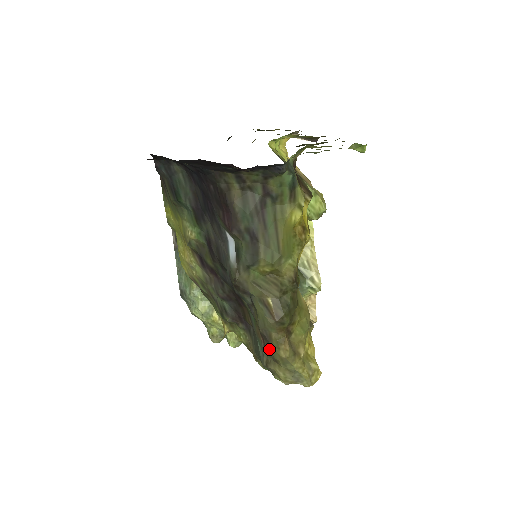
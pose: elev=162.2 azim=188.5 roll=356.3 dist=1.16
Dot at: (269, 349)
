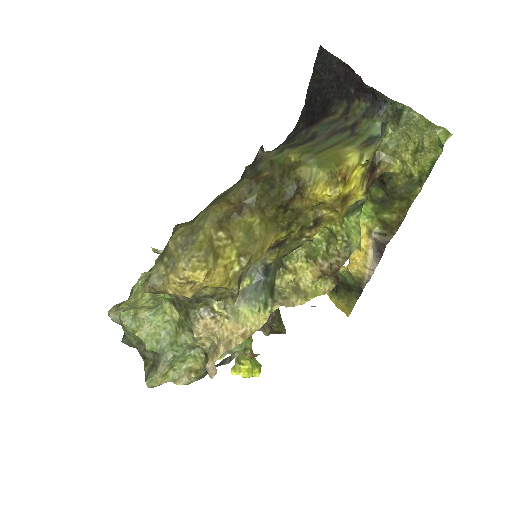
Dot at: occluded
